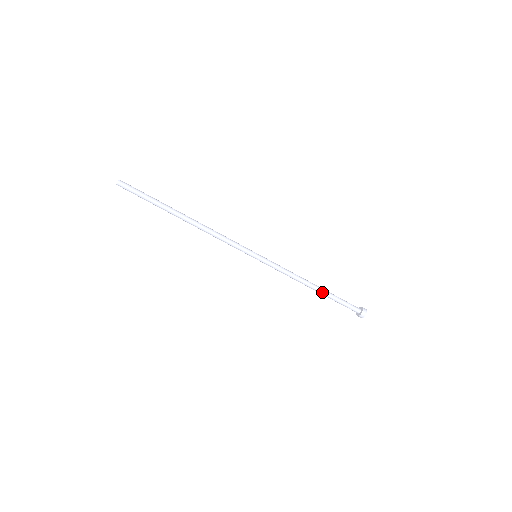
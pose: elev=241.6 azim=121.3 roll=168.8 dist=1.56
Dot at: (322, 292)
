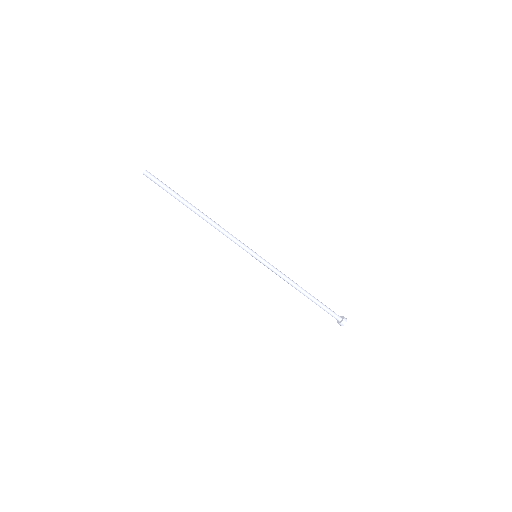
Dot at: (310, 297)
